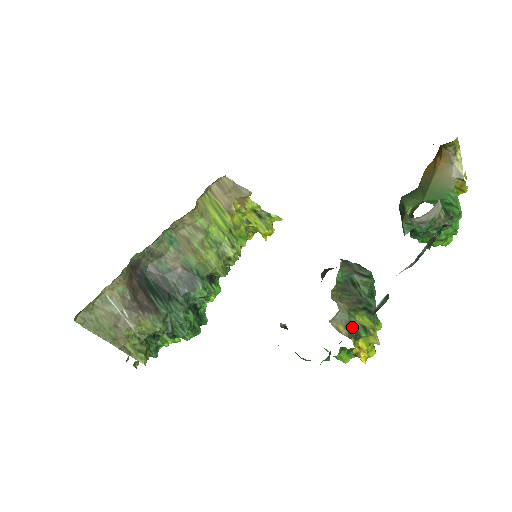
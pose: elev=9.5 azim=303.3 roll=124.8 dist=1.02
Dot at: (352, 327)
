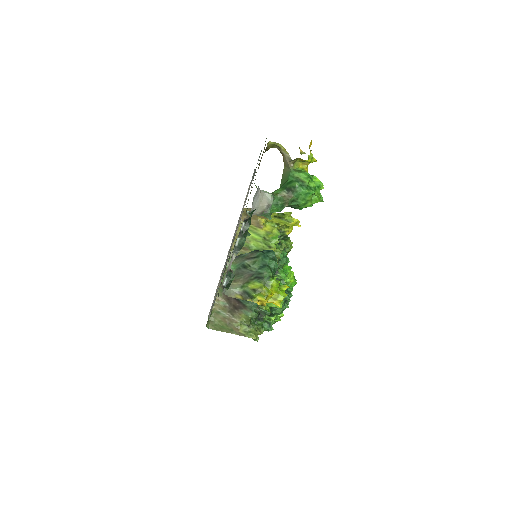
Dot at: (246, 293)
